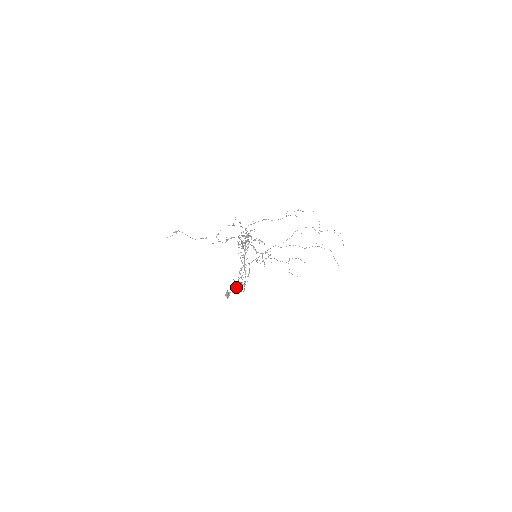
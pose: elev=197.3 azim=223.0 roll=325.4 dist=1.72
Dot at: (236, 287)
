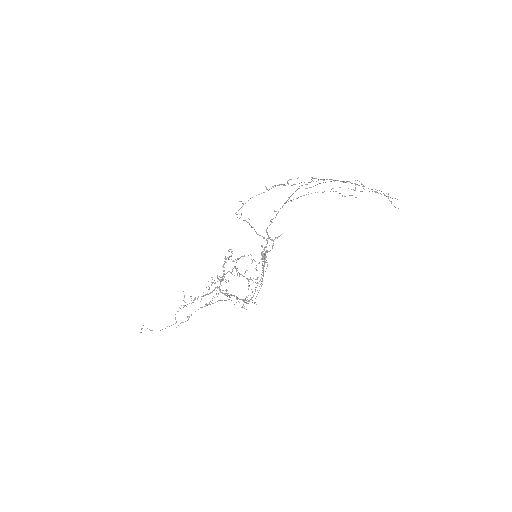
Dot at: (268, 251)
